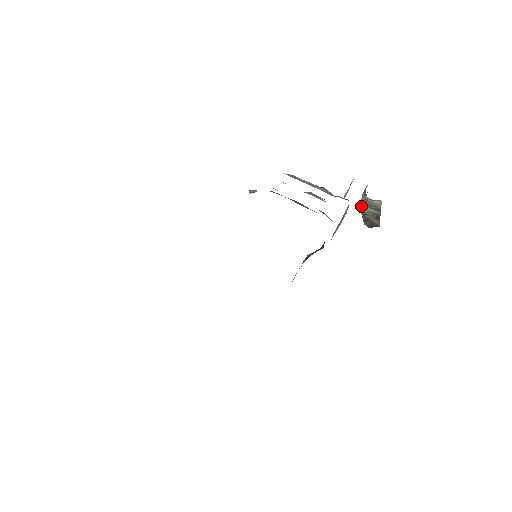
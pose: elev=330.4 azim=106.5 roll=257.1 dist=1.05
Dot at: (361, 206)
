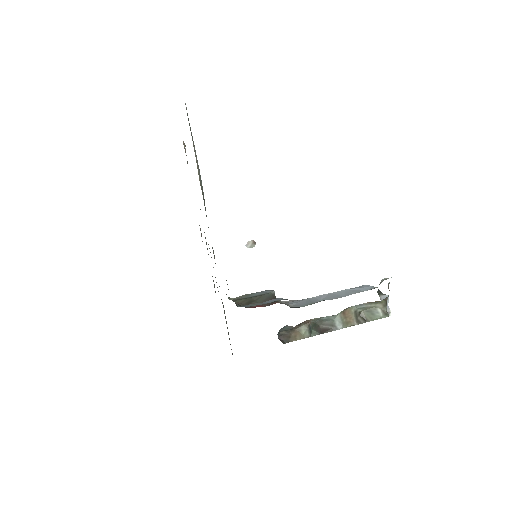
Dot at: occluded
